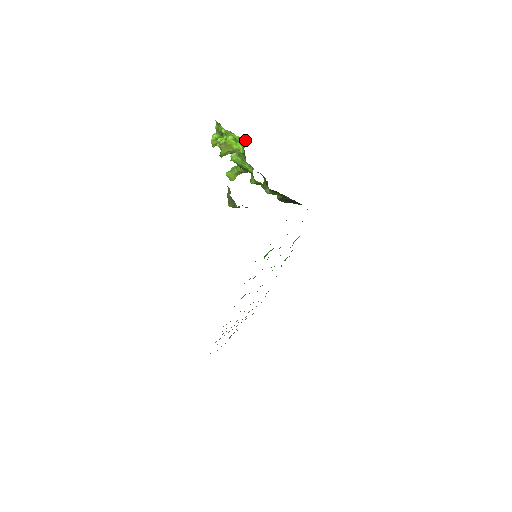
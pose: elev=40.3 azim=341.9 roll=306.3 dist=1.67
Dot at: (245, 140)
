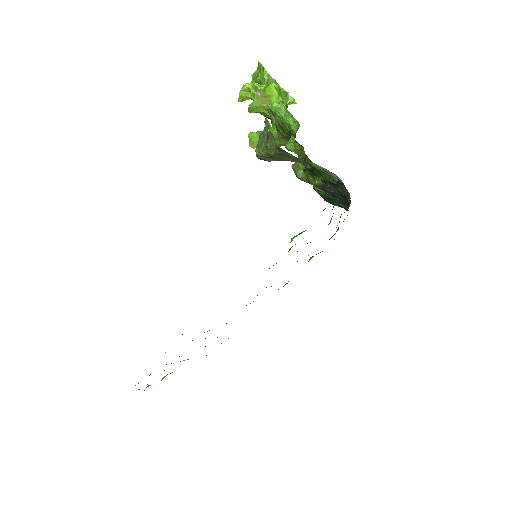
Dot at: (291, 98)
